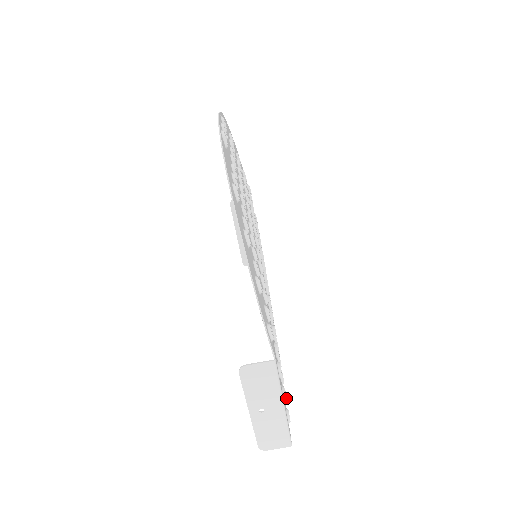
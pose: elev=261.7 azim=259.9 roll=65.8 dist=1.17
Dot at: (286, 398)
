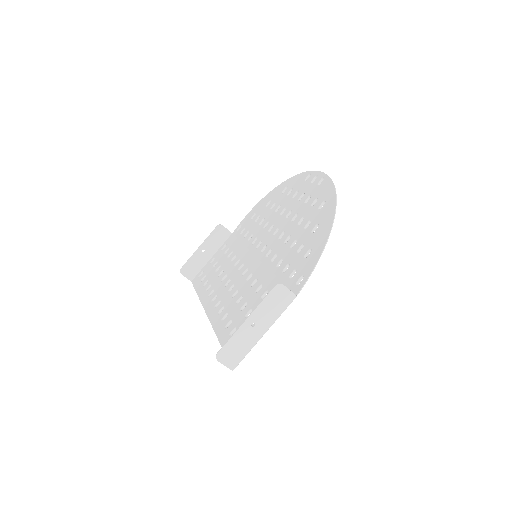
Dot at: occluded
